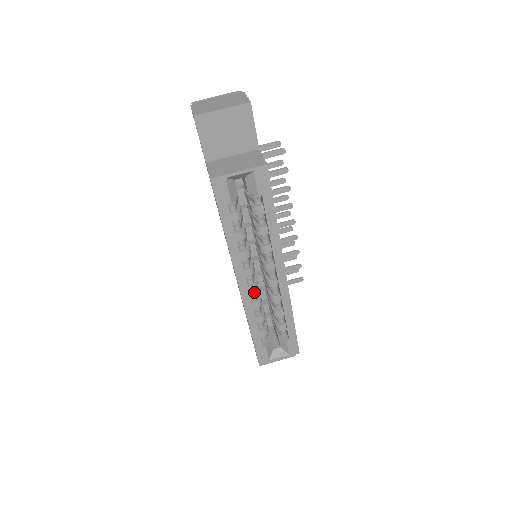
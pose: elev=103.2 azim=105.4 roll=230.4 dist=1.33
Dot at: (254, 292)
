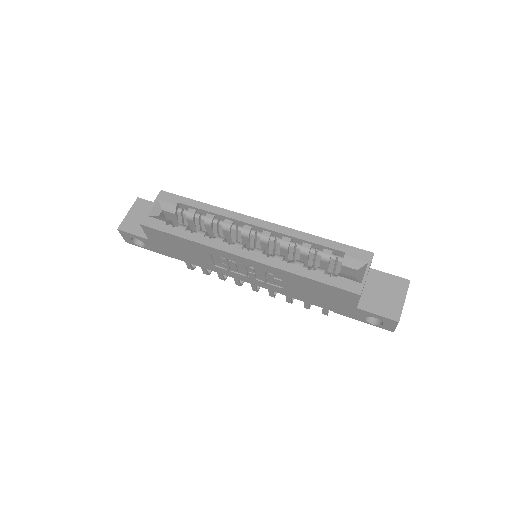
Dot at: (265, 255)
